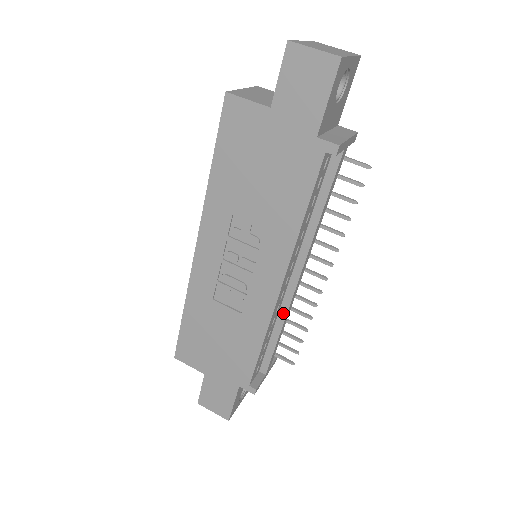
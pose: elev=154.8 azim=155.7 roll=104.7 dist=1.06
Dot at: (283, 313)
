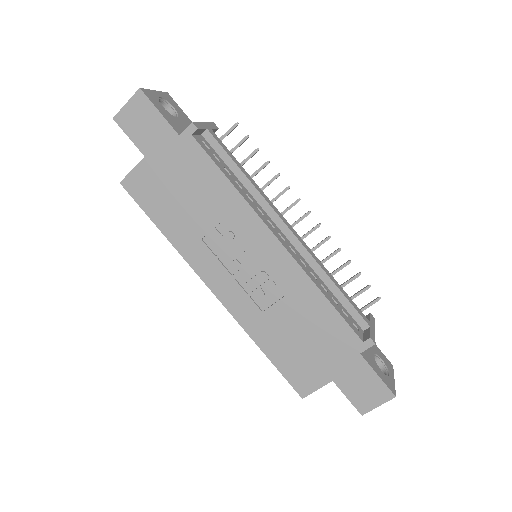
Dot at: (314, 265)
